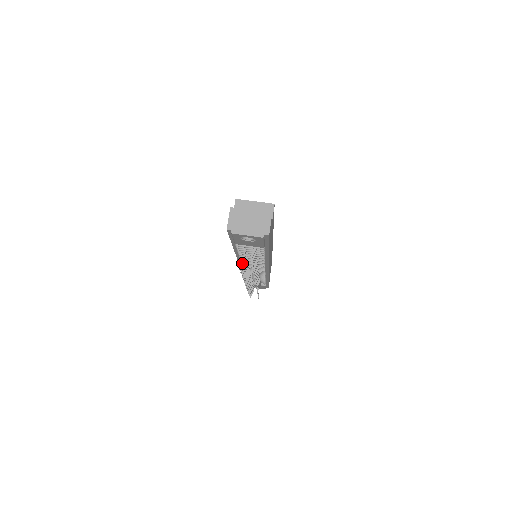
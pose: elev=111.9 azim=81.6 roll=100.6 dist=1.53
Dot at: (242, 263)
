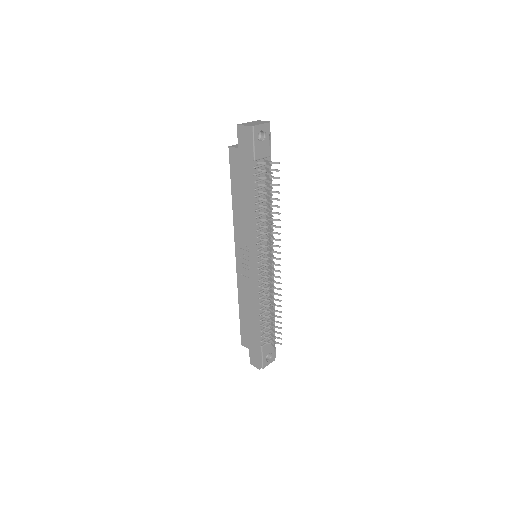
Dot at: (269, 171)
